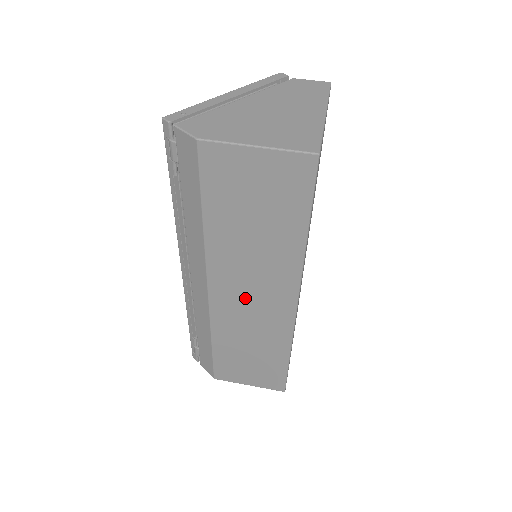
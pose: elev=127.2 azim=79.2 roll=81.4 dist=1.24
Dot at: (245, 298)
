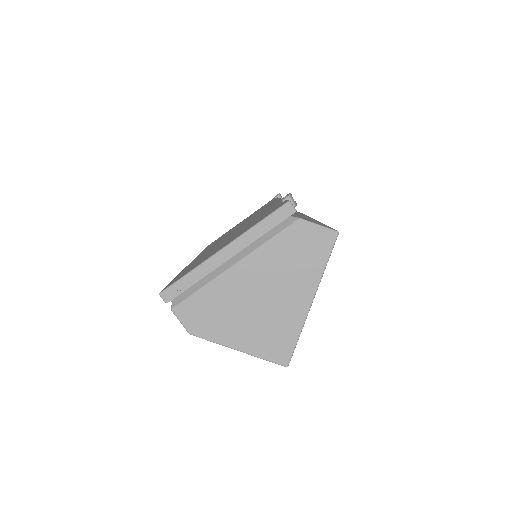
Dot at: occluded
